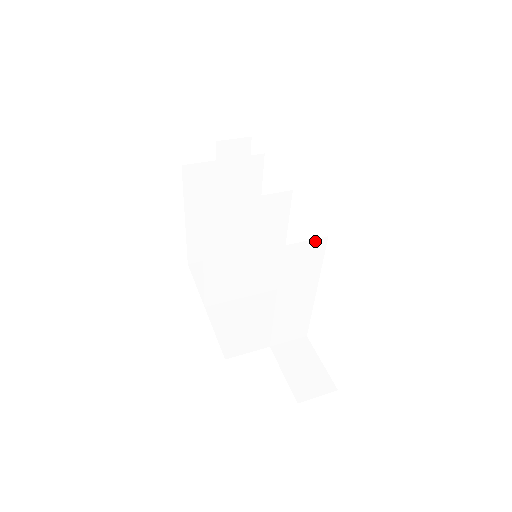
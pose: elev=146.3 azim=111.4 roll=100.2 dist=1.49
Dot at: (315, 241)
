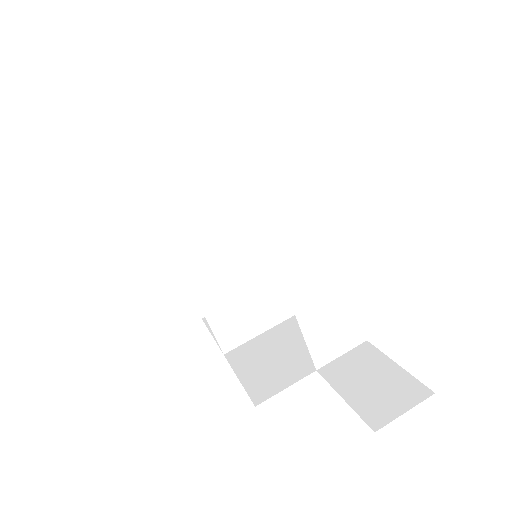
Dot at: (294, 171)
